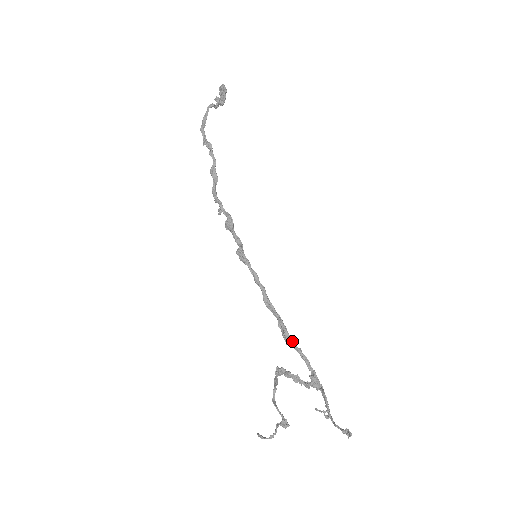
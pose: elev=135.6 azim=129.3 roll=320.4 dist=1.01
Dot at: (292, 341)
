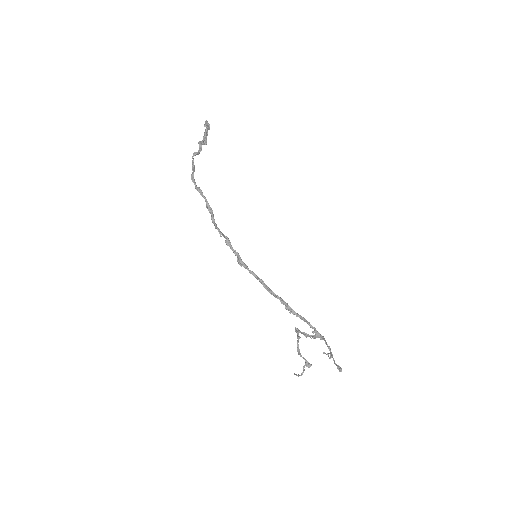
Dot at: (293, 311)
